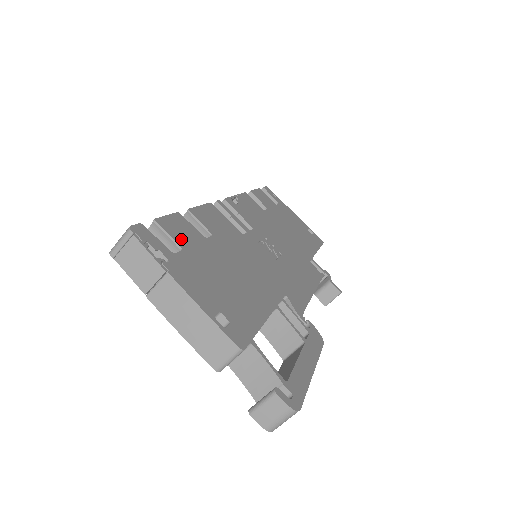
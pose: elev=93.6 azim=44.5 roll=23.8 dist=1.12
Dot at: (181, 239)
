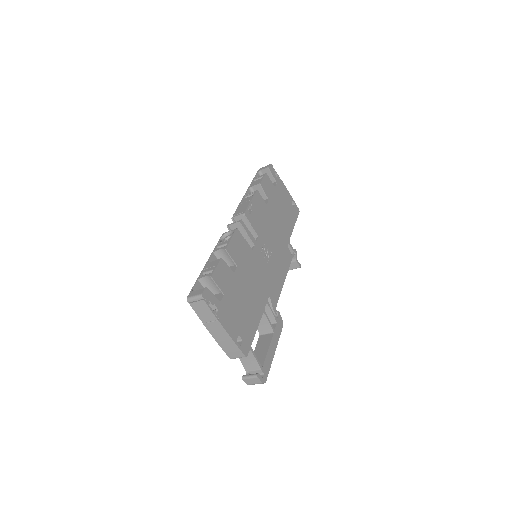
Dot at: (223, 285)
